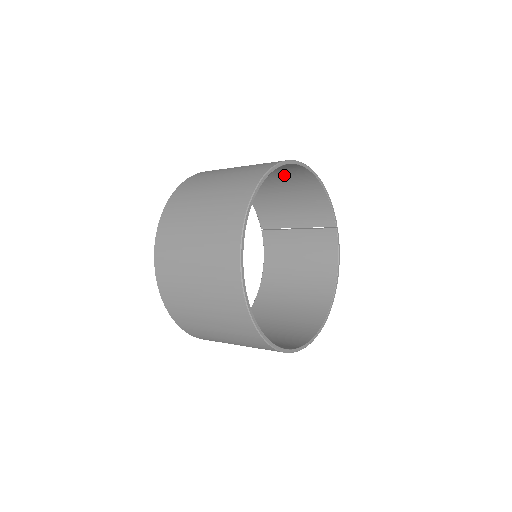
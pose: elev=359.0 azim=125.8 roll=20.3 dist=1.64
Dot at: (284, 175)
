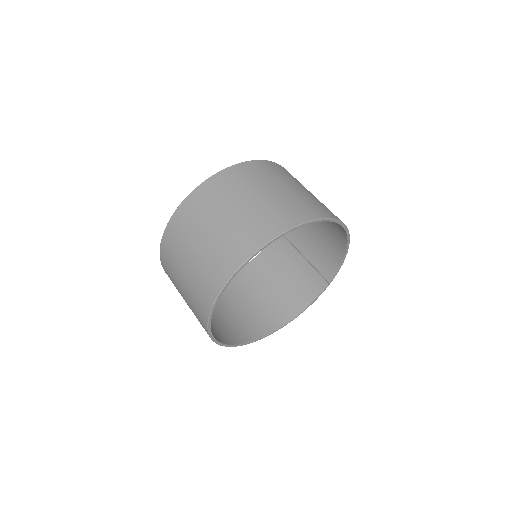
Dot at: occluded
